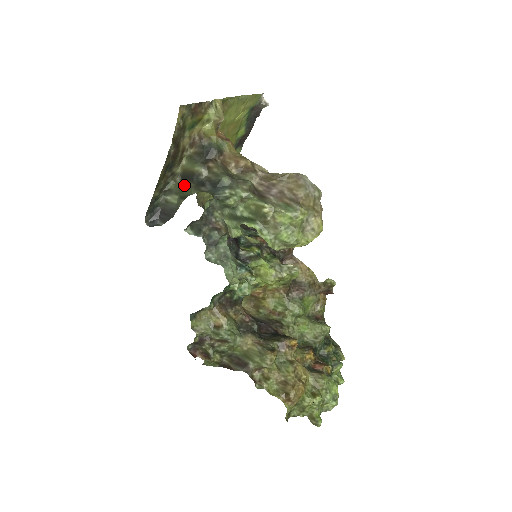
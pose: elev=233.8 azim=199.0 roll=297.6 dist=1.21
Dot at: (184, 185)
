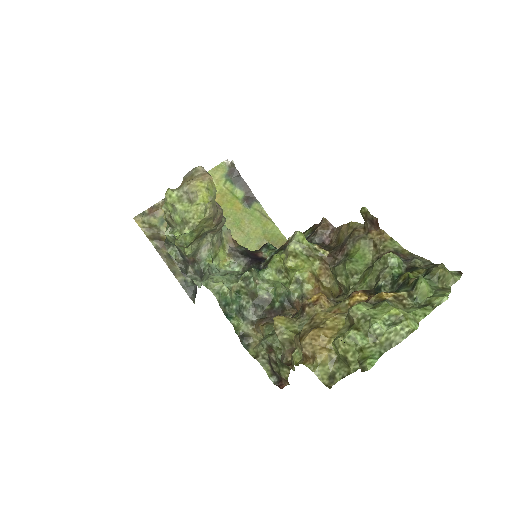
Dot at: occluded
